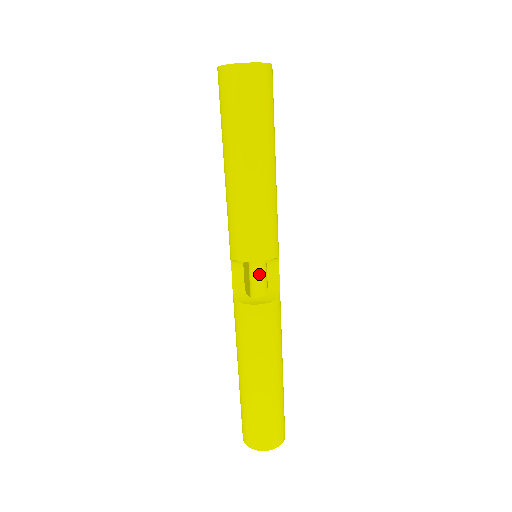
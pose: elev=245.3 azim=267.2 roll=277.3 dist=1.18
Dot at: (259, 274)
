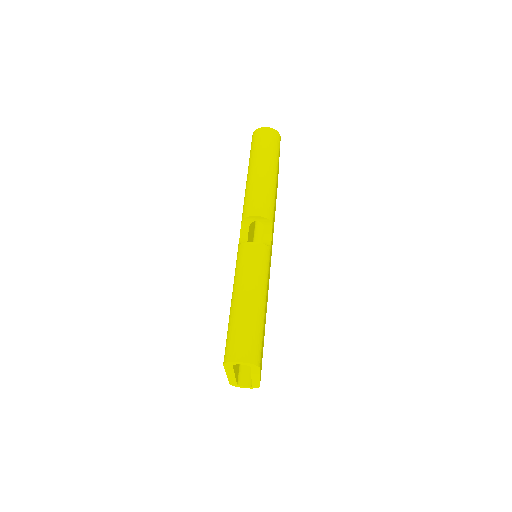
Dot at: occluded
